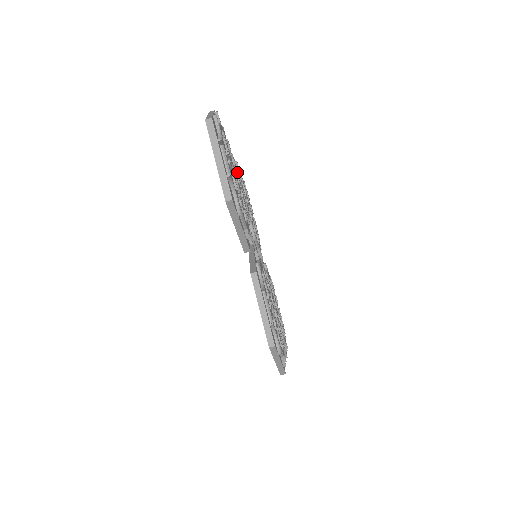
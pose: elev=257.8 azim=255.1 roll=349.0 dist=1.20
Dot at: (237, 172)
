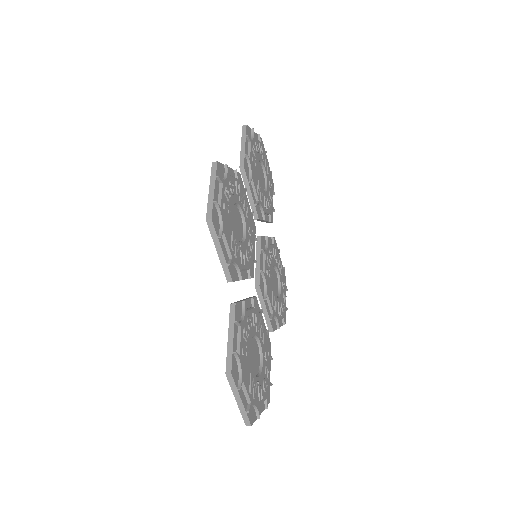
Dot at: (230, 263)
